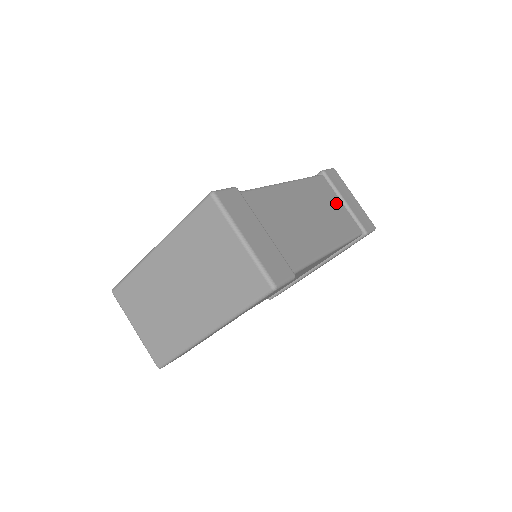
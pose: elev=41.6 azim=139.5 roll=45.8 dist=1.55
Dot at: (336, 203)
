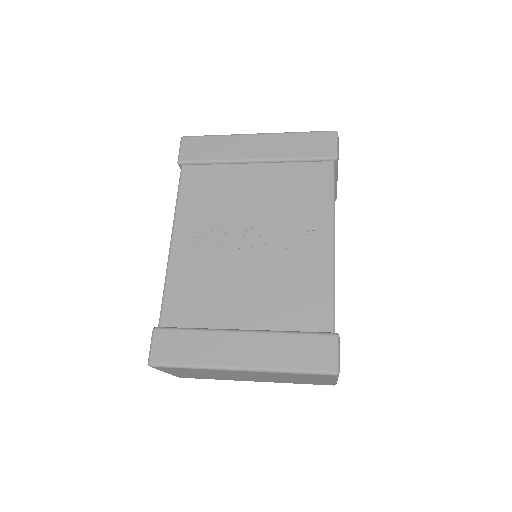
Dot at: occluded
